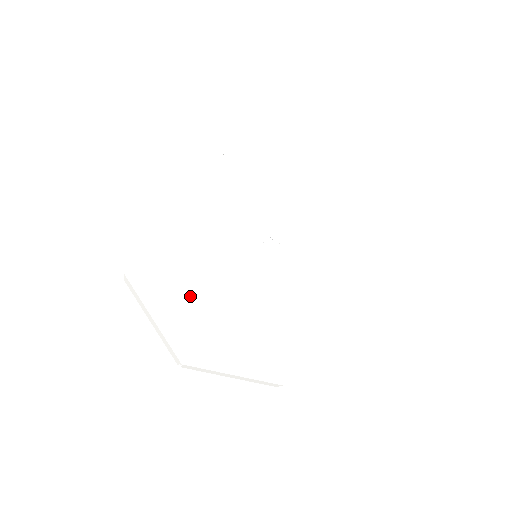
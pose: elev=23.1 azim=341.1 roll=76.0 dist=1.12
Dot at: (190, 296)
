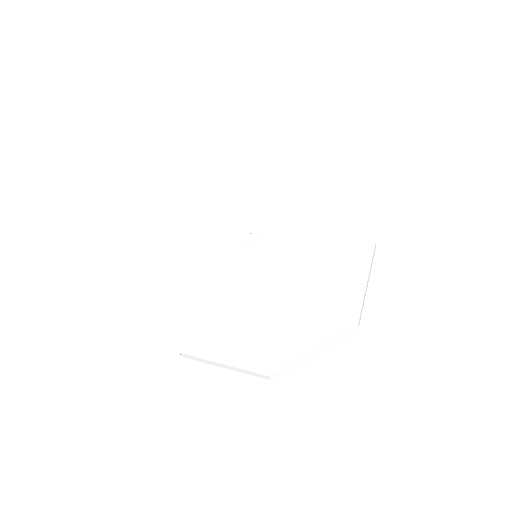
Dot at: (188, 293)
